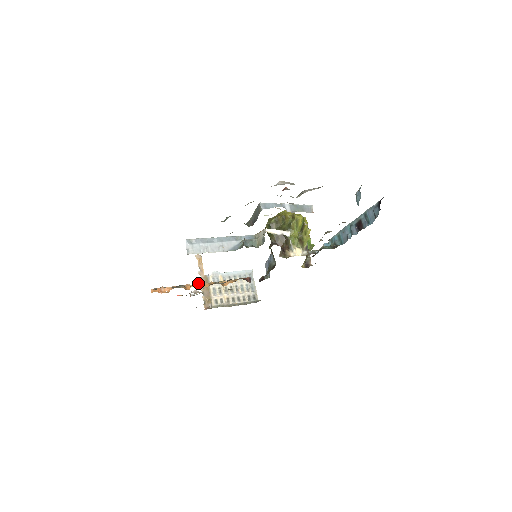
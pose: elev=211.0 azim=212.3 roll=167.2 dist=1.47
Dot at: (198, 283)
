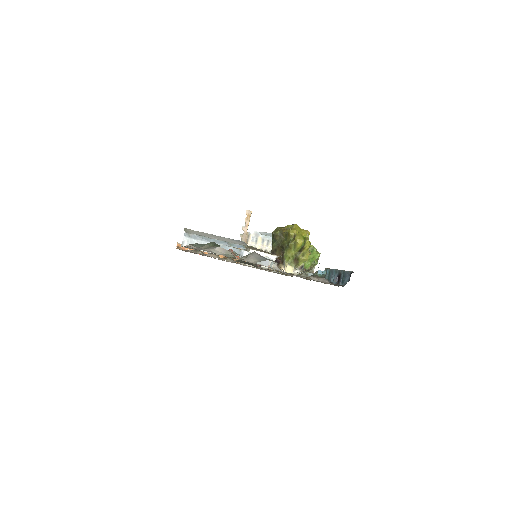
Dot at: occluded
